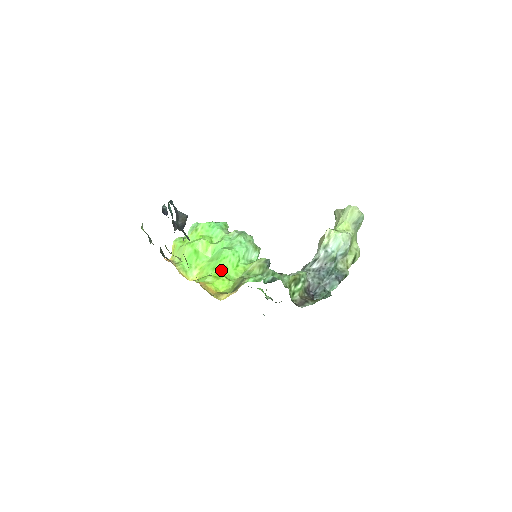
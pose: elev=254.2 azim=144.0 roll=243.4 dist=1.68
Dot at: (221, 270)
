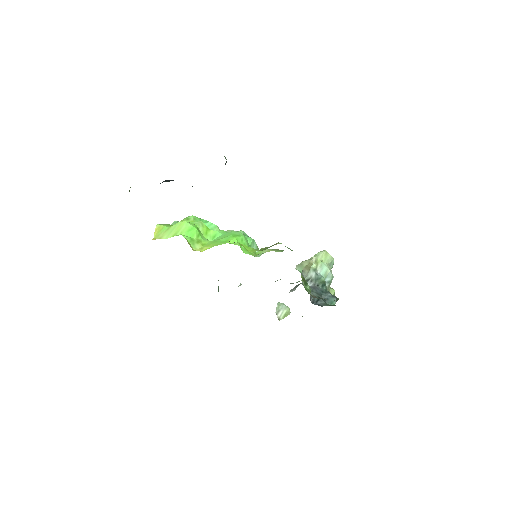
Dot at: (236, 243)
